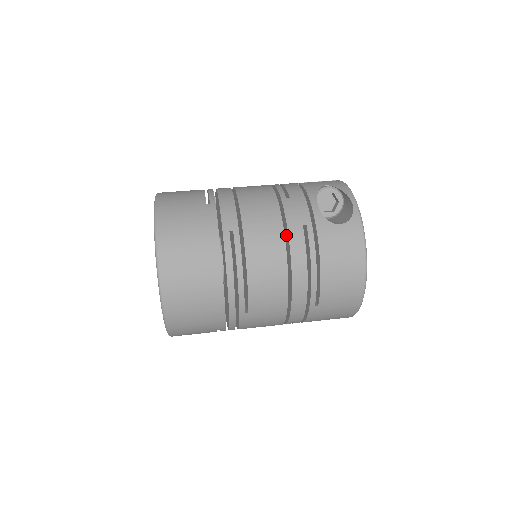
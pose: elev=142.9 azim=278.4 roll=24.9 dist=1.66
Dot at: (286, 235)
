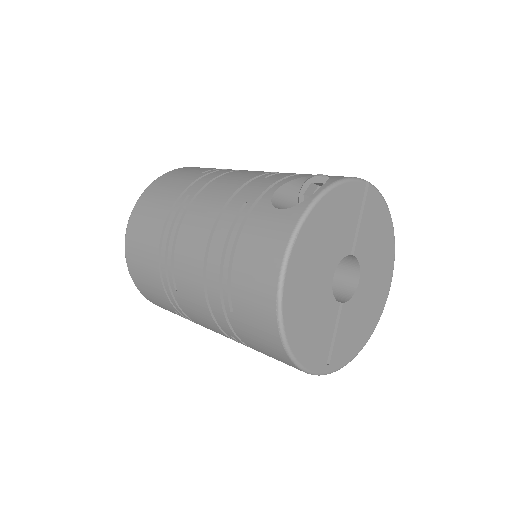
Dot at: occluded
